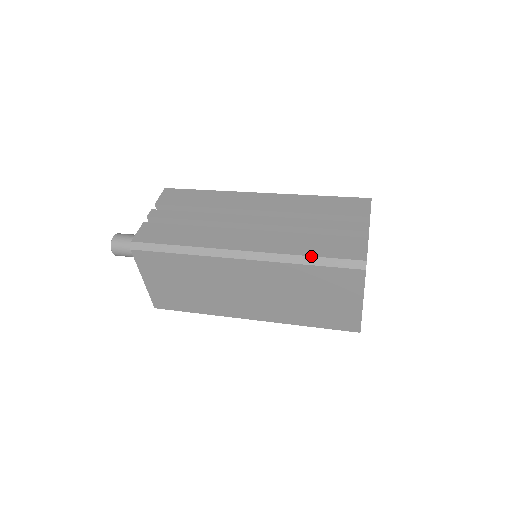
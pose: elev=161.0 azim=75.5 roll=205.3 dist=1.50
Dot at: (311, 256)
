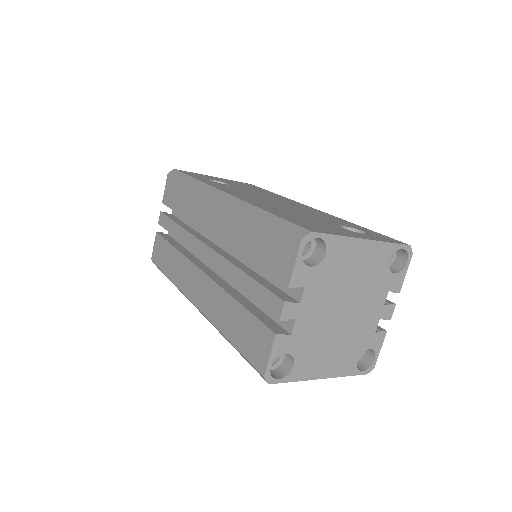
Dot at: (229, 341)
